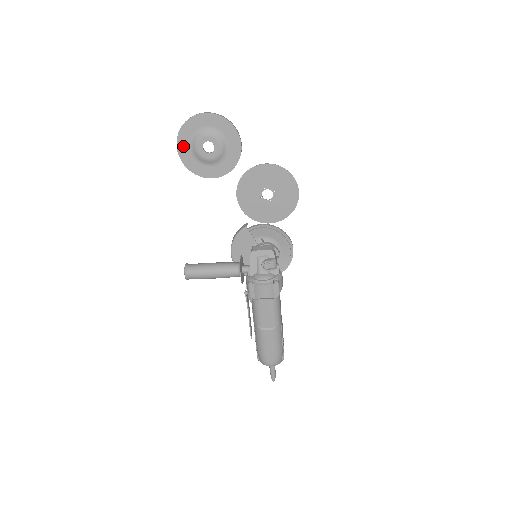
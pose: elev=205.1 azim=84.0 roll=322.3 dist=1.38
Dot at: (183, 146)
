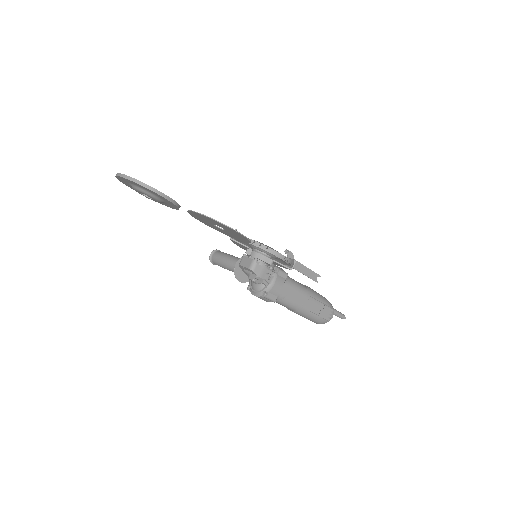
Dot at: occluded
